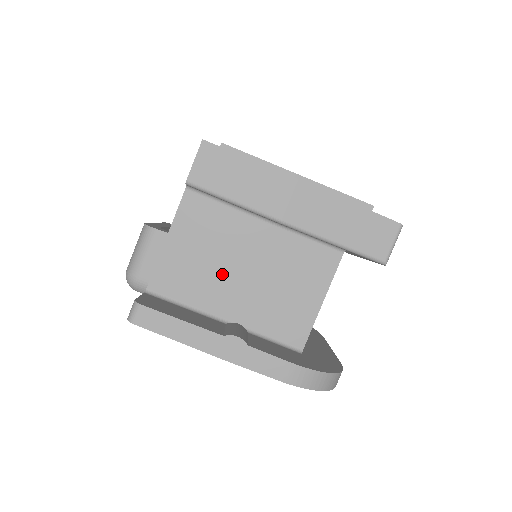
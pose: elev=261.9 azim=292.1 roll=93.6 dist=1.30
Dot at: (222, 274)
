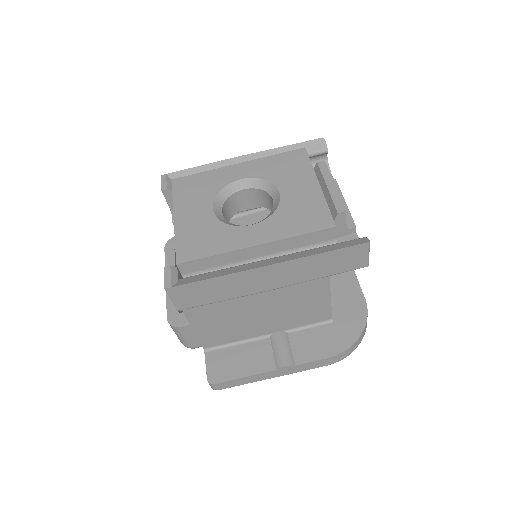
Dot at: (246, 321)
